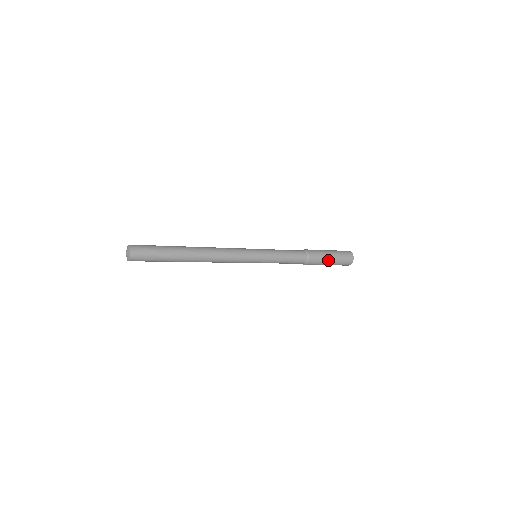
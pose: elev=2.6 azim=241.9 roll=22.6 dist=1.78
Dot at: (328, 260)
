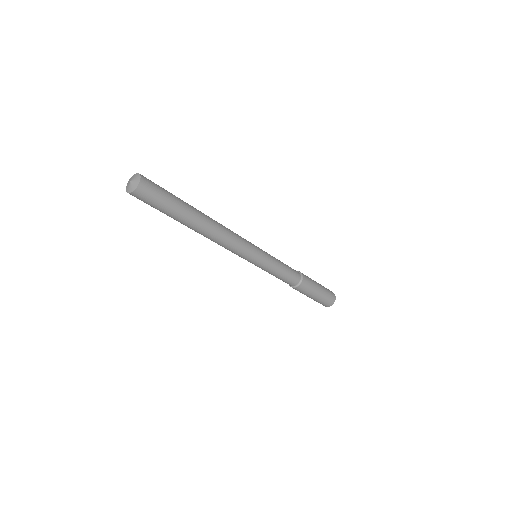
Dot at: (314, 294)
